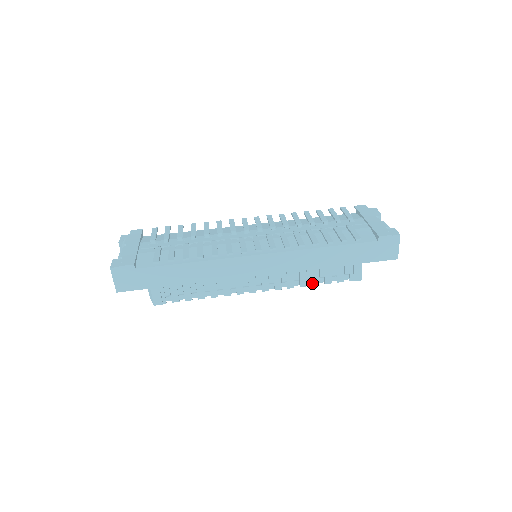
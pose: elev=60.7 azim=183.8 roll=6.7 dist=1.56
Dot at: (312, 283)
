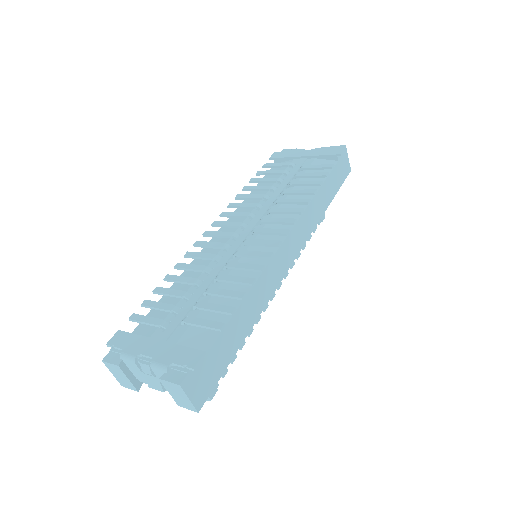
Dot at: (302, 248)
